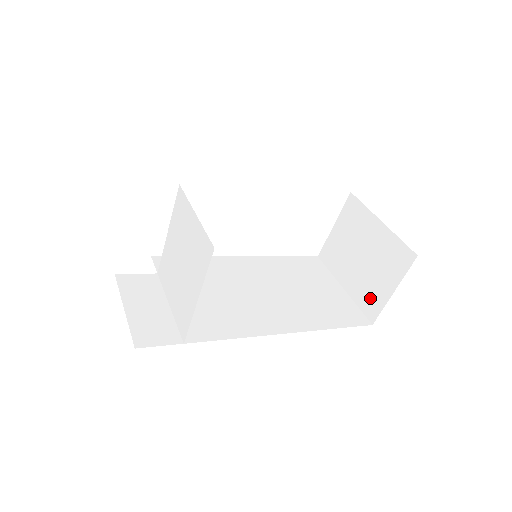
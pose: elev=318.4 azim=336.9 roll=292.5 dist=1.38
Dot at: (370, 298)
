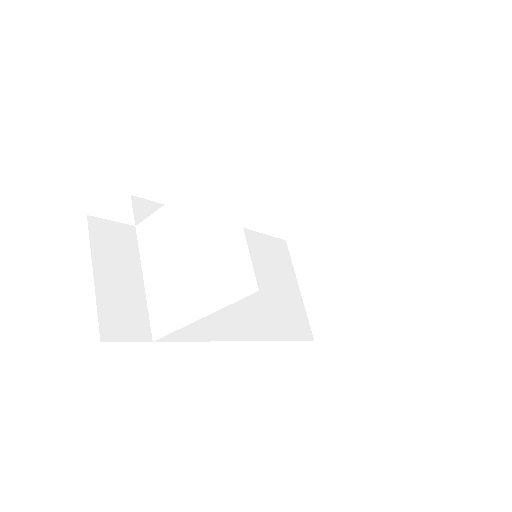
Dot at: (325, 316)
